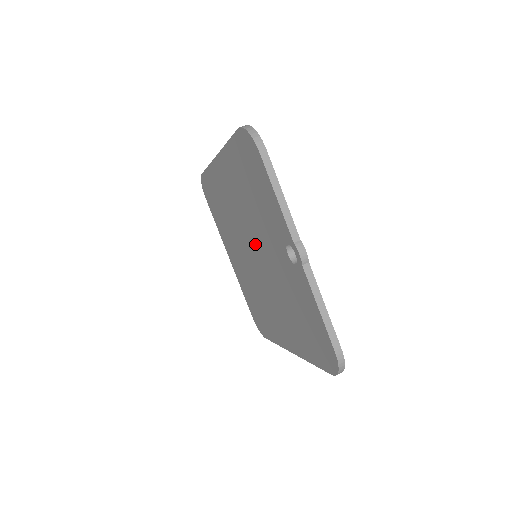
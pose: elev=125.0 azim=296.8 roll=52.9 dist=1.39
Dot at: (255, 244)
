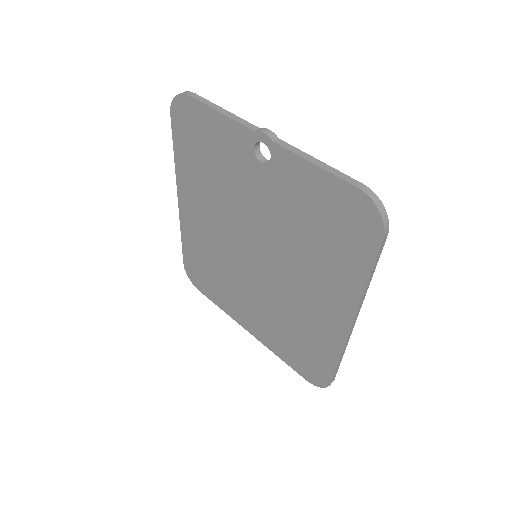
Dot at: (245, 232)
